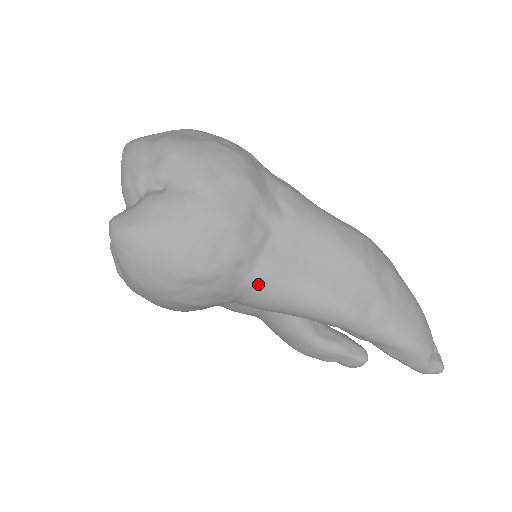
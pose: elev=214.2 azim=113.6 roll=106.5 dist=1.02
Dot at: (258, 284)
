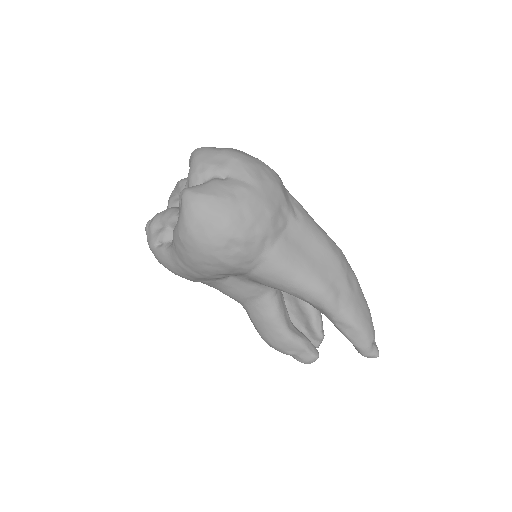
Dot at: (273, 257)
